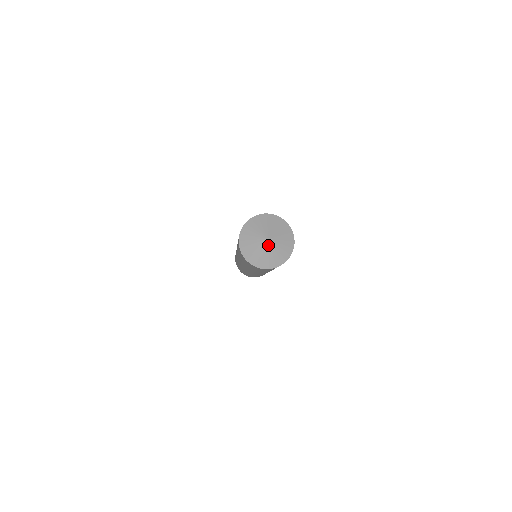
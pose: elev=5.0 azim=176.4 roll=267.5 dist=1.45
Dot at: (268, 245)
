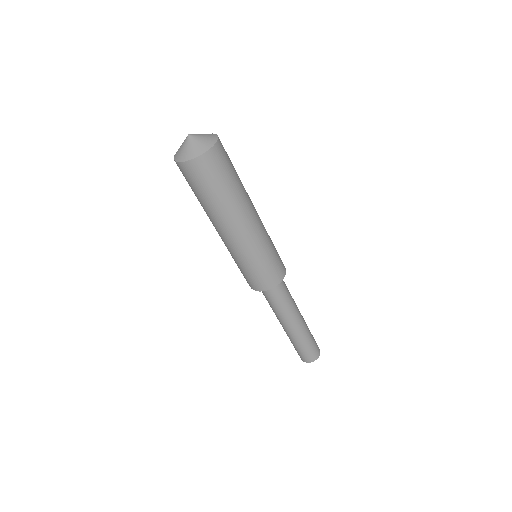
Dot at: (189, 139)
